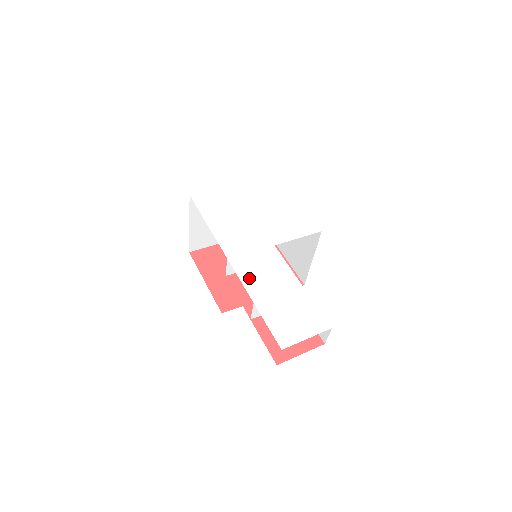
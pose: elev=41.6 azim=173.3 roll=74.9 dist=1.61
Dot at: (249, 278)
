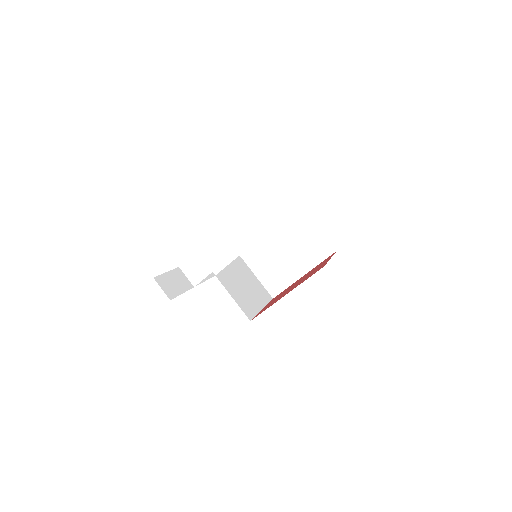
Dot at: occluded
